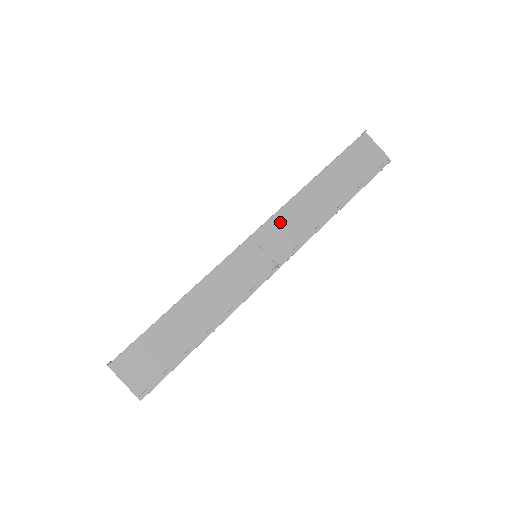
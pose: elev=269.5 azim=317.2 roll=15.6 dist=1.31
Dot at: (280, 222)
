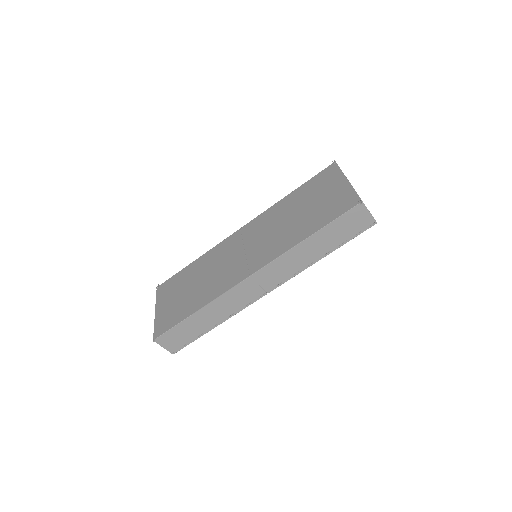
Dot at: (274, 267)
